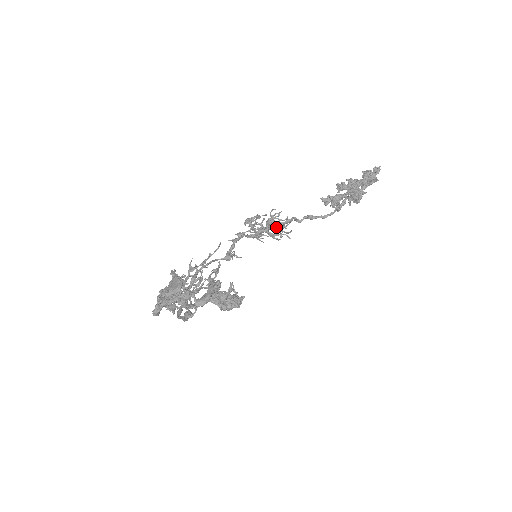
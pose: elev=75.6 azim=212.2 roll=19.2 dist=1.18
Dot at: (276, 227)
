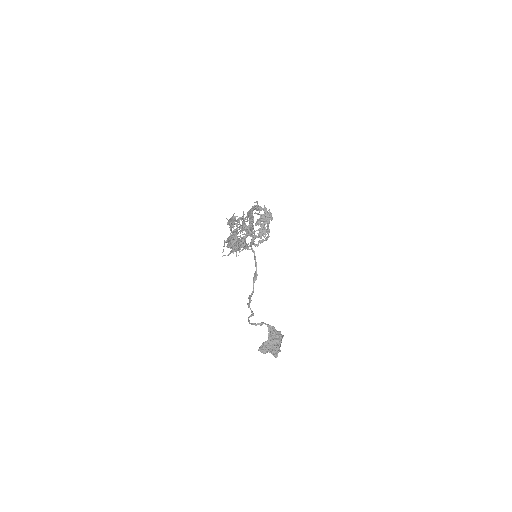
Dot at: occluded
